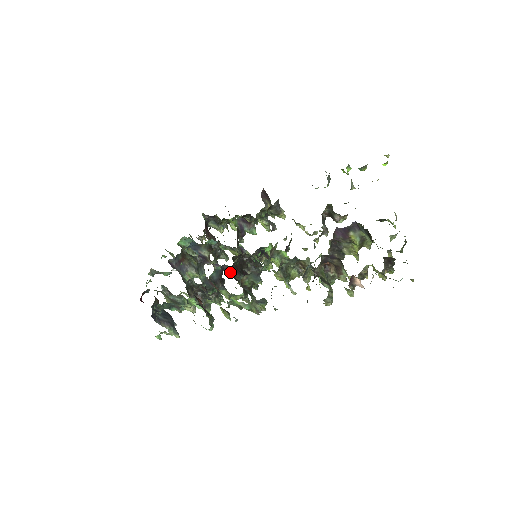
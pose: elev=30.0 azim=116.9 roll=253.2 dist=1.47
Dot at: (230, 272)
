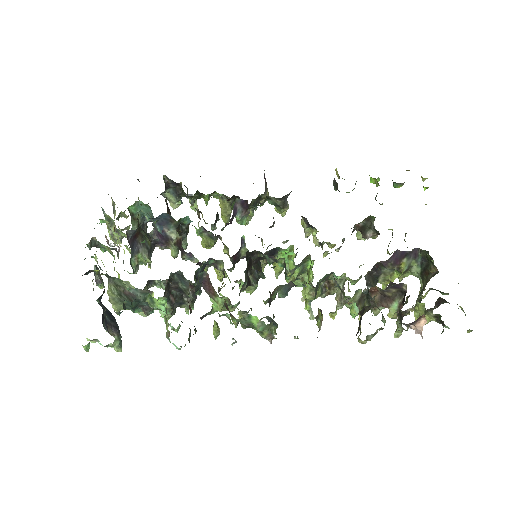
Dot at: (245, 274)
